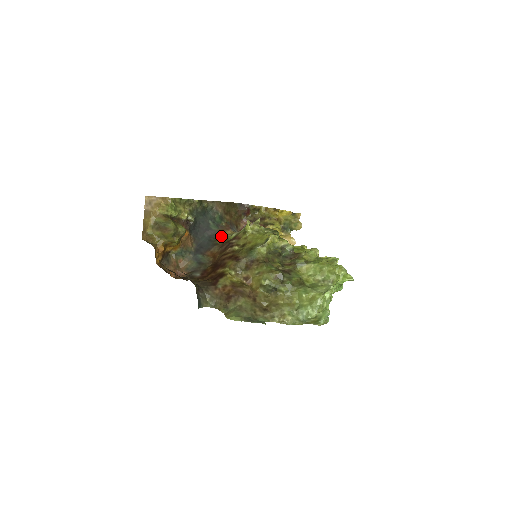
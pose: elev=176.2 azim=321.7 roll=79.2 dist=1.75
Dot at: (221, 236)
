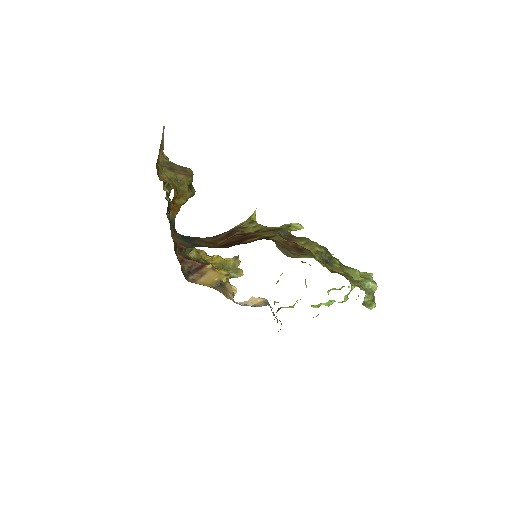
Dot at: occluded
